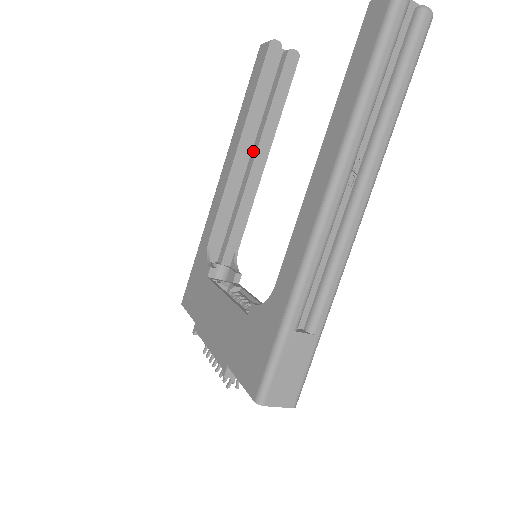
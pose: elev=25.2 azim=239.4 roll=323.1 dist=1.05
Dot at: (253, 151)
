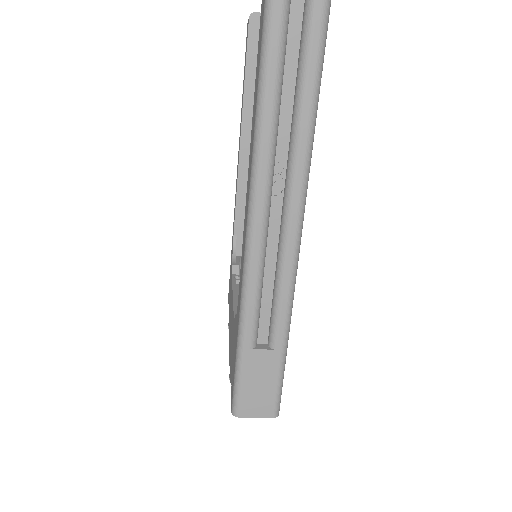
Dot at: occluded
